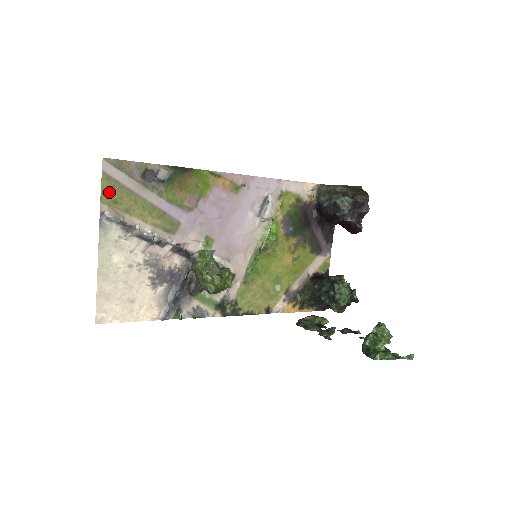
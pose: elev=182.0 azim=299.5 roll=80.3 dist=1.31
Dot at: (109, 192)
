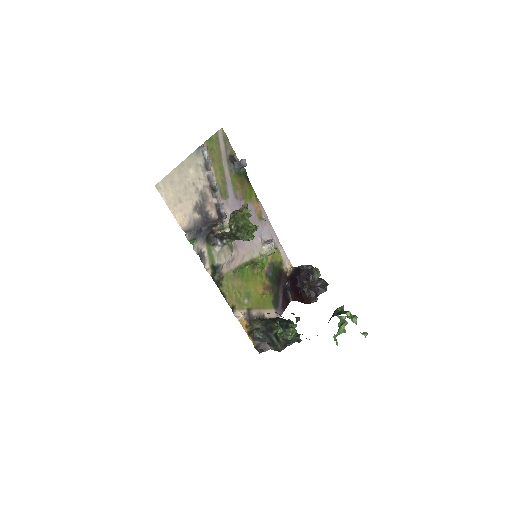
Dot at: (212, 143)
